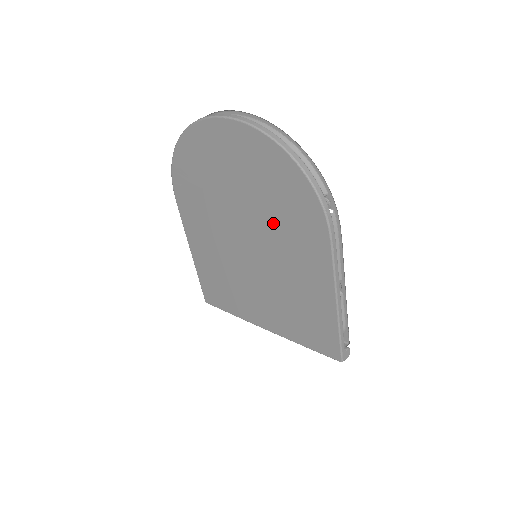
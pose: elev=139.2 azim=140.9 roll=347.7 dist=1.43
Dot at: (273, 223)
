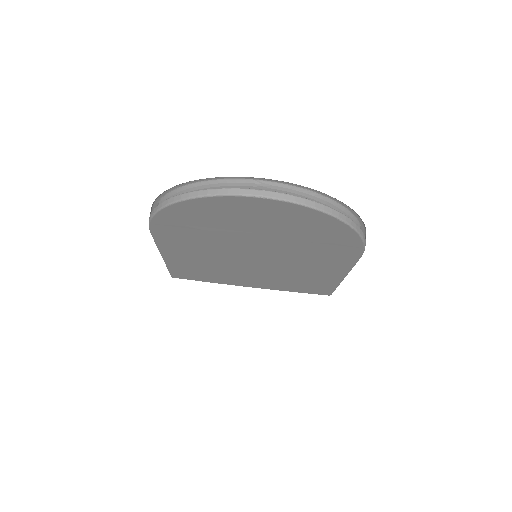
Dot at: (297, 249)
